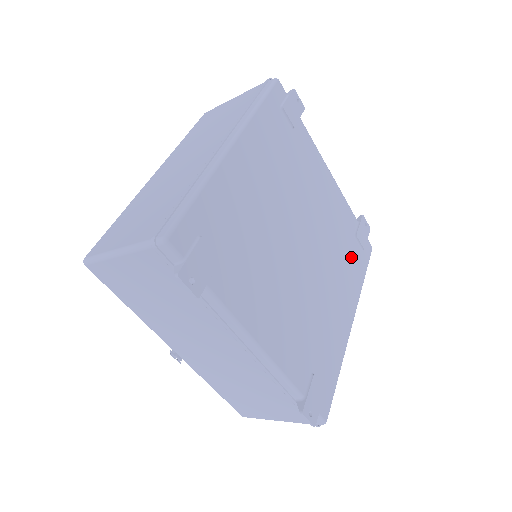
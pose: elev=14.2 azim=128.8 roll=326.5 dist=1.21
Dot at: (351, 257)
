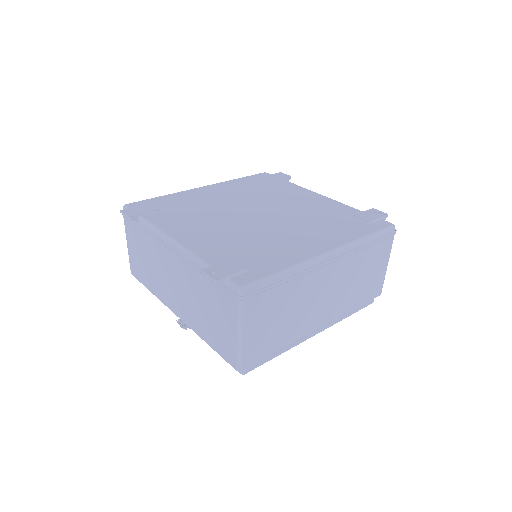
Dot at: (341, 224)
